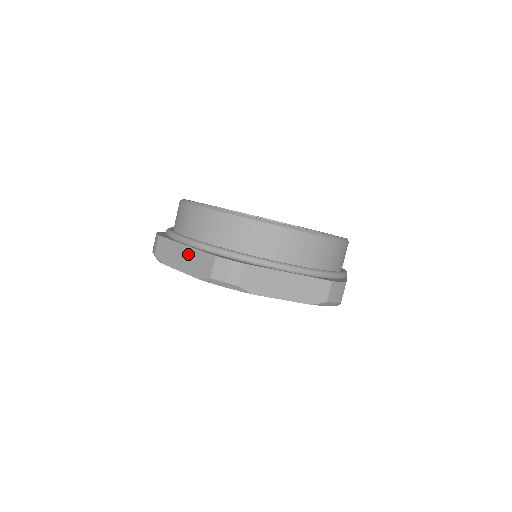
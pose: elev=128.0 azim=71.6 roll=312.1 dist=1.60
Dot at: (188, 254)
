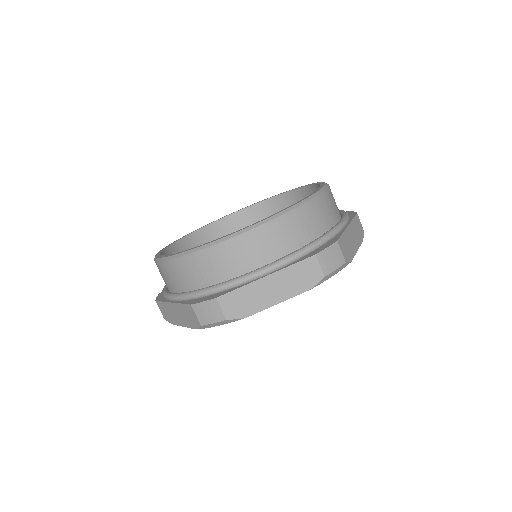
Dot at: (278, 280)
